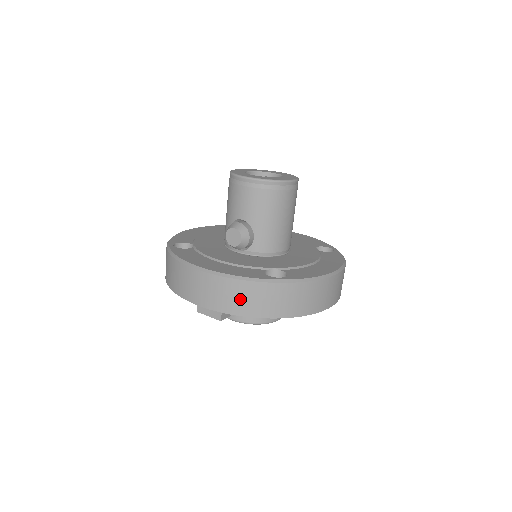
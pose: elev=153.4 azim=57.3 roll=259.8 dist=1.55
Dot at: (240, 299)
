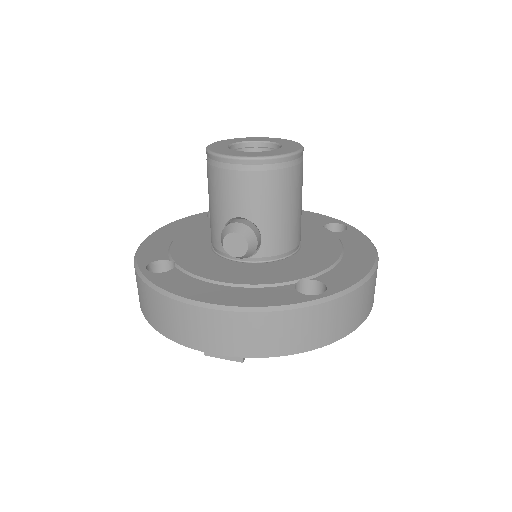
Dot at: (274, 336)
